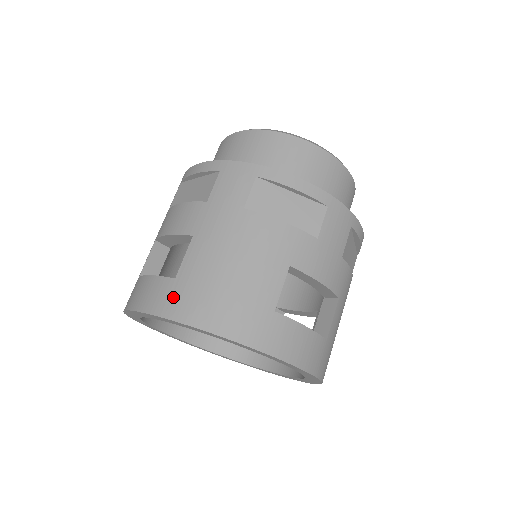
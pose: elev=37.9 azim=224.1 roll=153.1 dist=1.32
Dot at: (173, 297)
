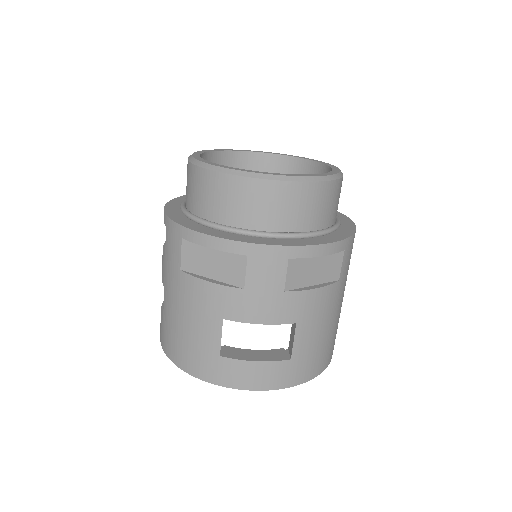
Dot at: (164, 336)
